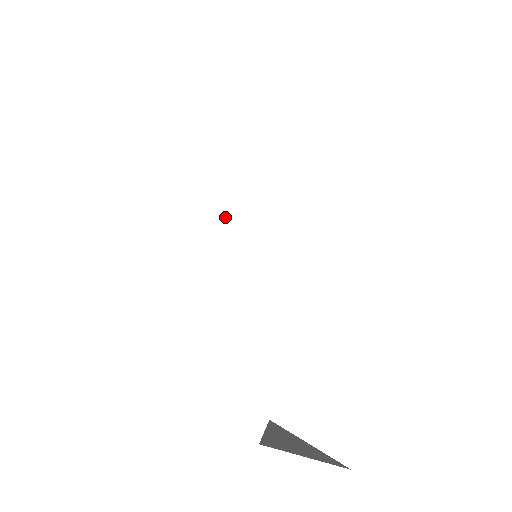
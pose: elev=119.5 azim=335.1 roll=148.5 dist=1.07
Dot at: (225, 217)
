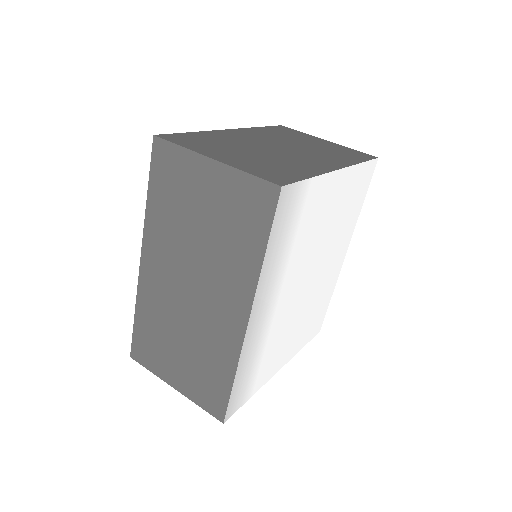
Dot at: (276, 320)
